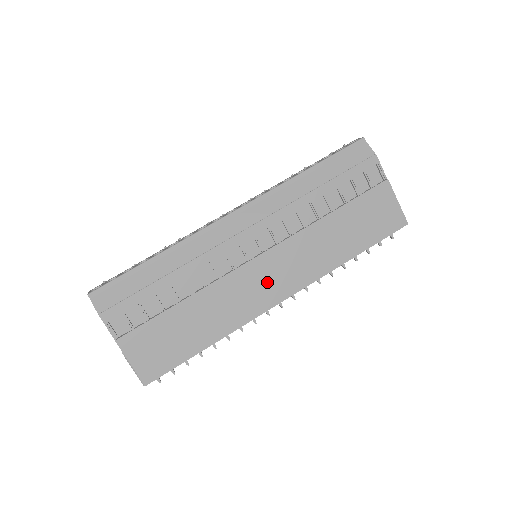
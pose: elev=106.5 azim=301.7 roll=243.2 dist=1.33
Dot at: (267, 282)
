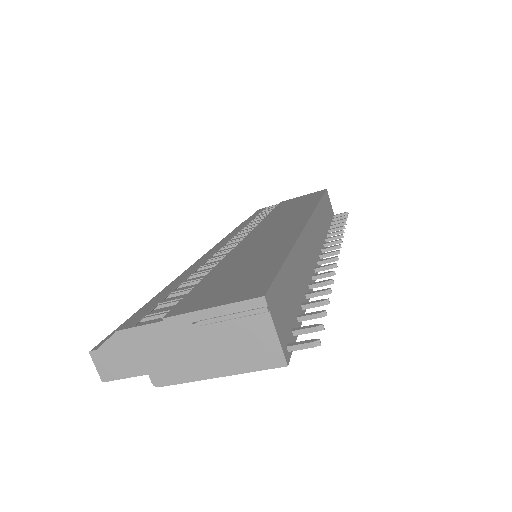
Dot at: (276, 230)
